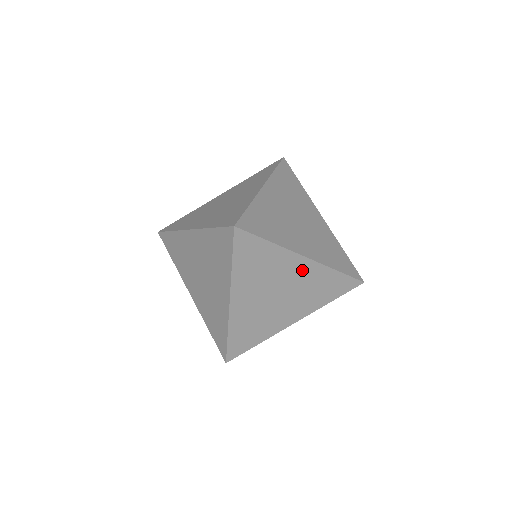
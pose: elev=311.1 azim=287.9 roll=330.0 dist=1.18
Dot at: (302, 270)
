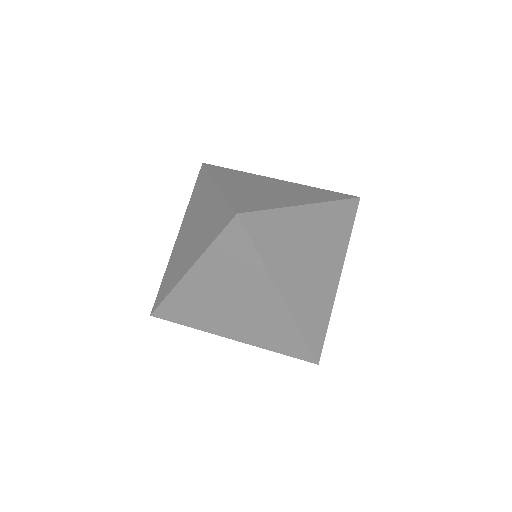
Dot at: (270, 304)
